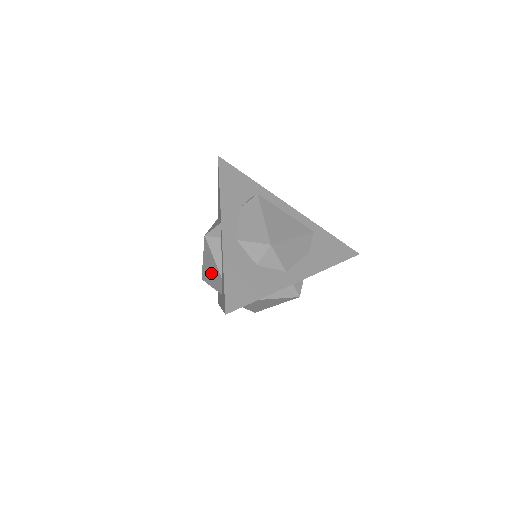
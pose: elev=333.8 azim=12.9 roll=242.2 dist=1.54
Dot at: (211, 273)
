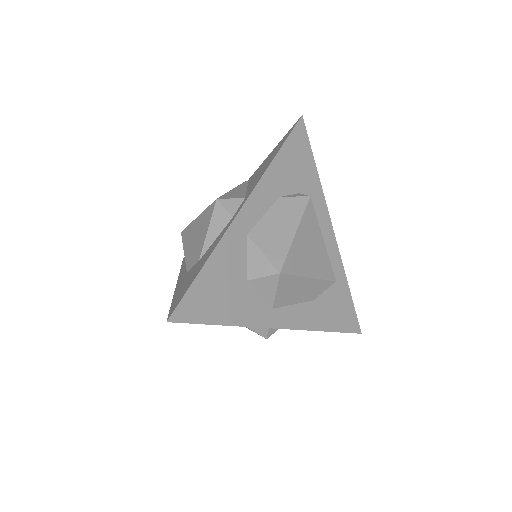
Dot at: (194, 241)
